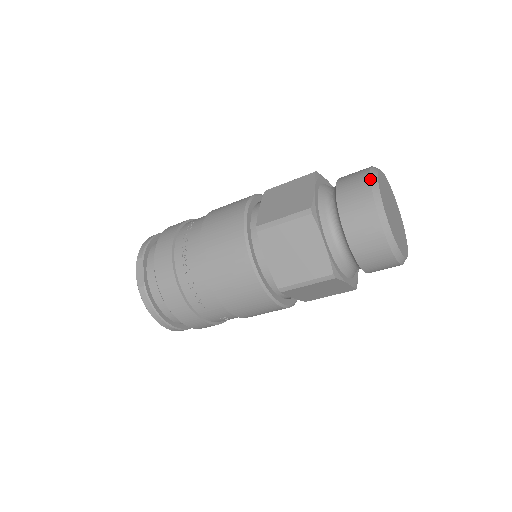
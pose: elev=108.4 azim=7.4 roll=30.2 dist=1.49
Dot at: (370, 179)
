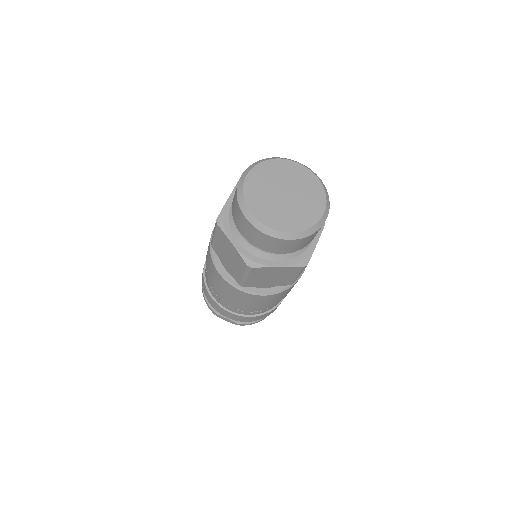
Dot at: (249, 222)
